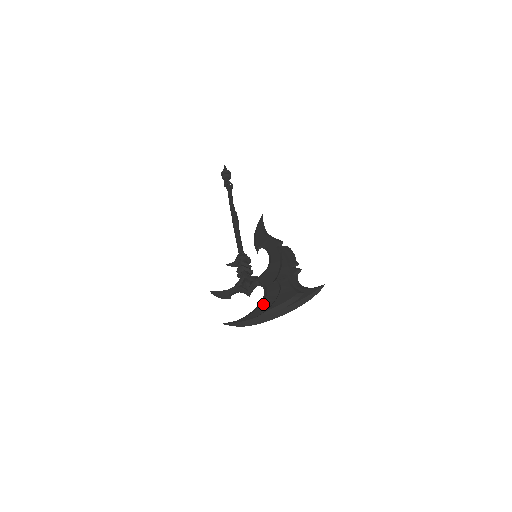
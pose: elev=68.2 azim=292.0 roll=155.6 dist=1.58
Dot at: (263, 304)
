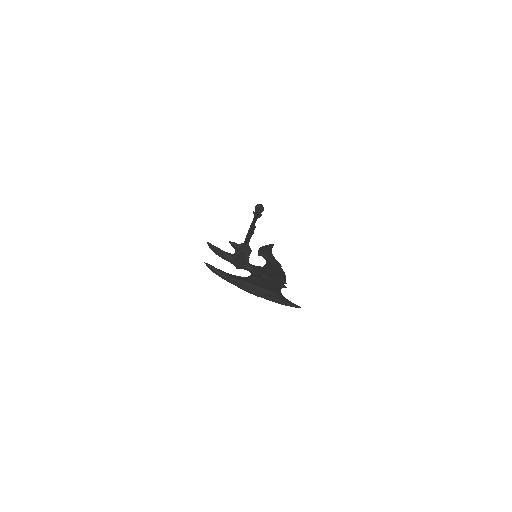
Dot at: (247, 278)
